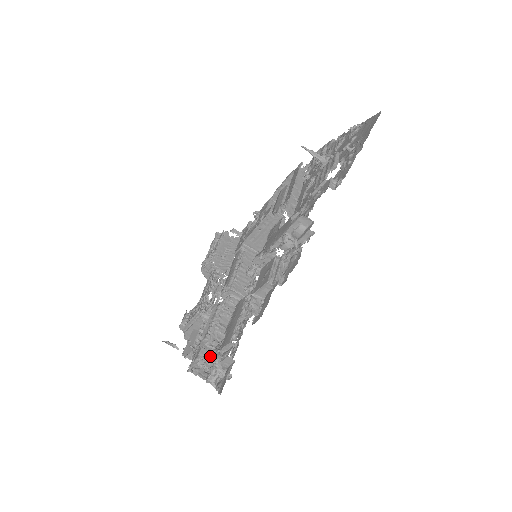
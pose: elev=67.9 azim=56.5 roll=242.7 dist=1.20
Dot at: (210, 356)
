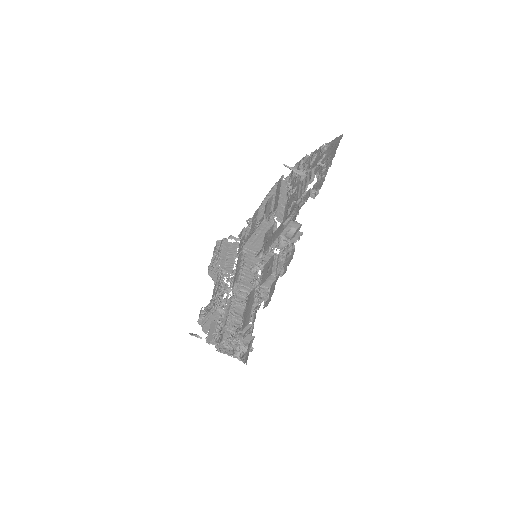
Dot at: (233, 337)
